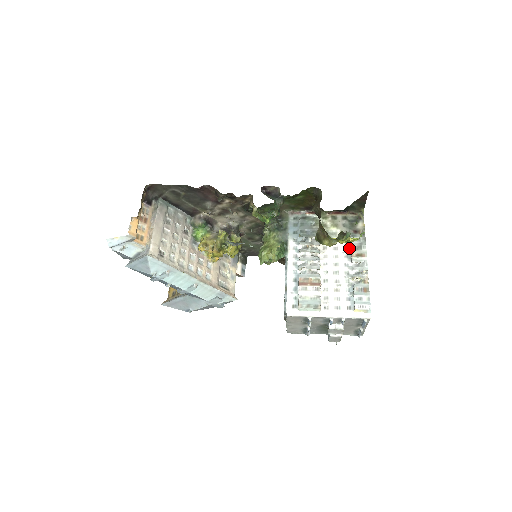
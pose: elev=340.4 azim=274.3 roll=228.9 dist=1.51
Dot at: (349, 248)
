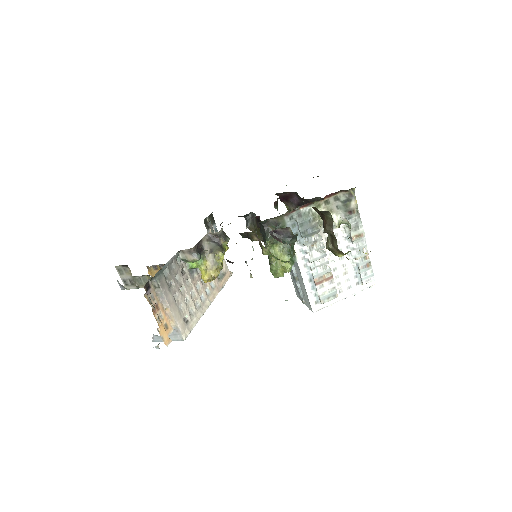
Dot at: (347, 230)
